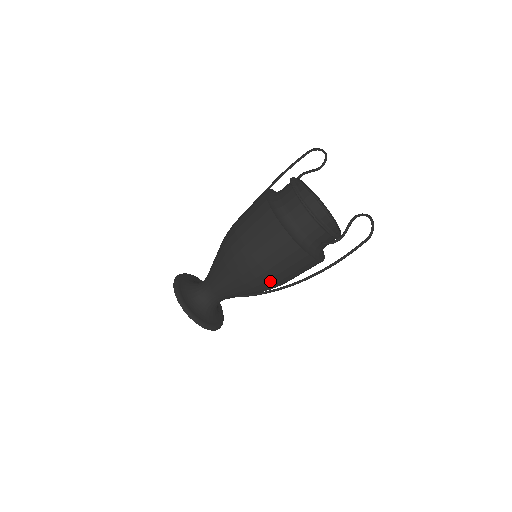
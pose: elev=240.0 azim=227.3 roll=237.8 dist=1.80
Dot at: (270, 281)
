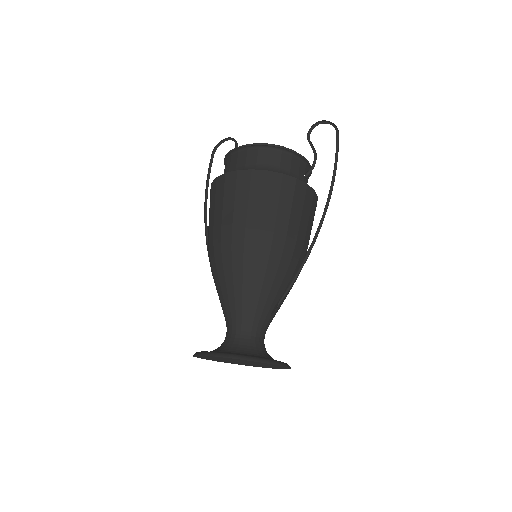
Dot at: (297, 245)
